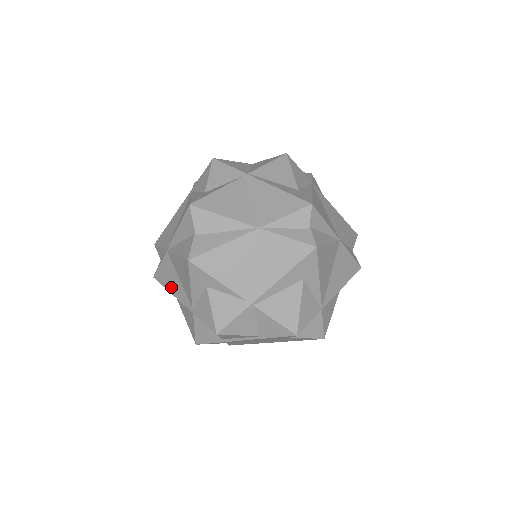
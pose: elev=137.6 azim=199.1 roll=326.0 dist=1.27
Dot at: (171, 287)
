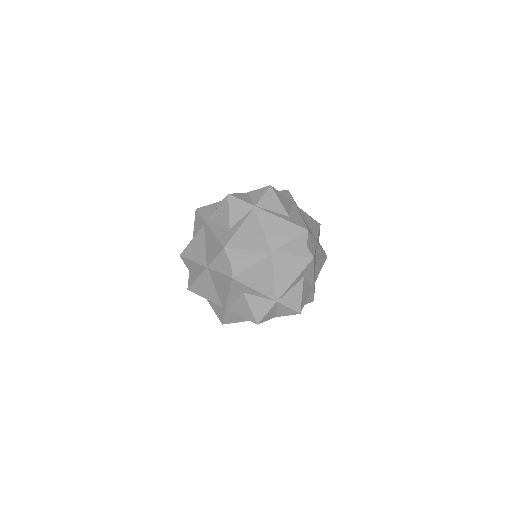
Dot at: occluded
